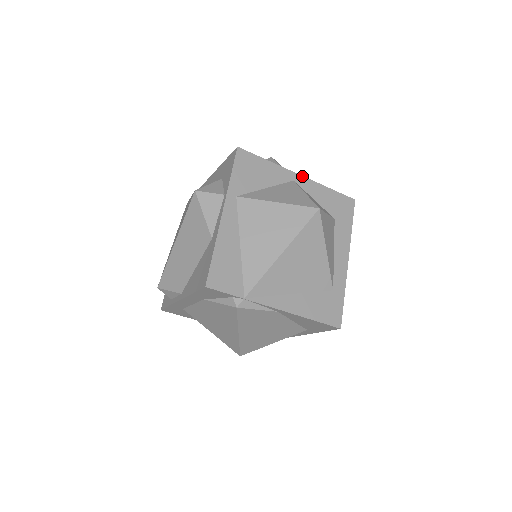
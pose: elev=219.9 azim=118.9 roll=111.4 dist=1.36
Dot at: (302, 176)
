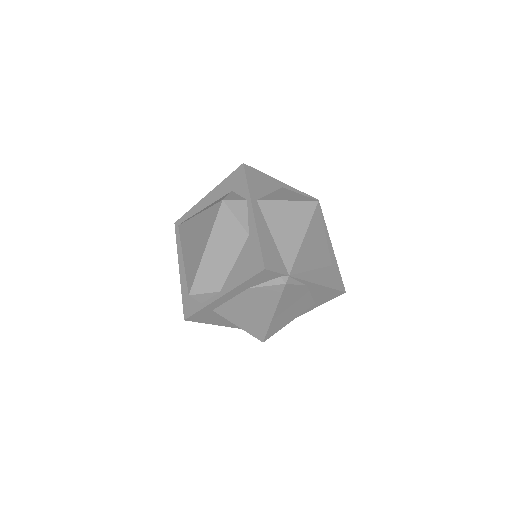
Dot at: (286, 184)
